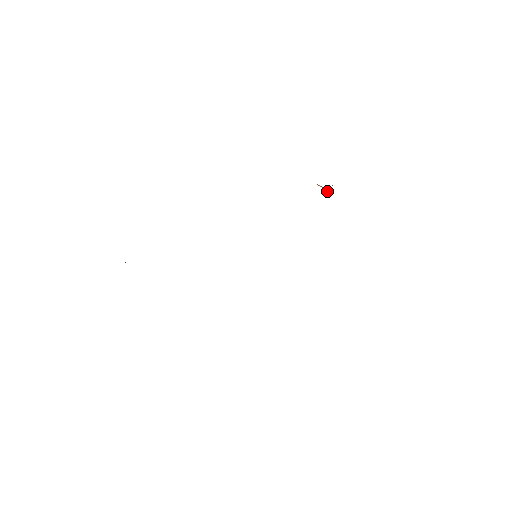
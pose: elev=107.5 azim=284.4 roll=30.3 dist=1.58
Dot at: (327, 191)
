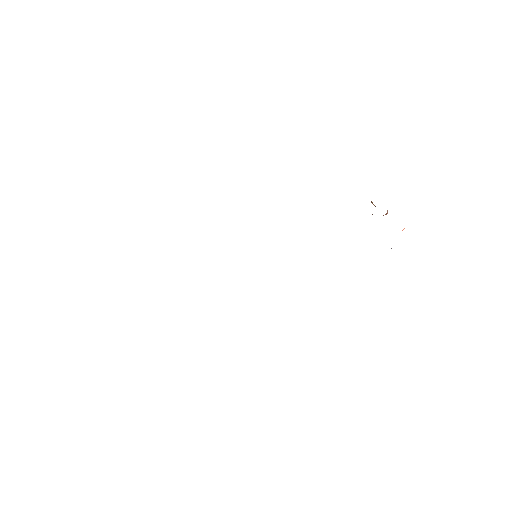
Dot at: occluded
